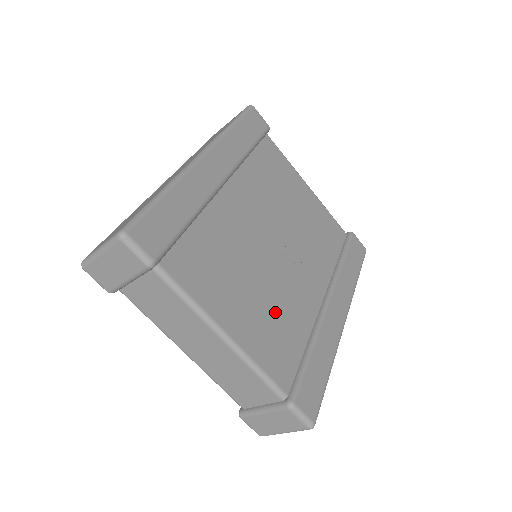
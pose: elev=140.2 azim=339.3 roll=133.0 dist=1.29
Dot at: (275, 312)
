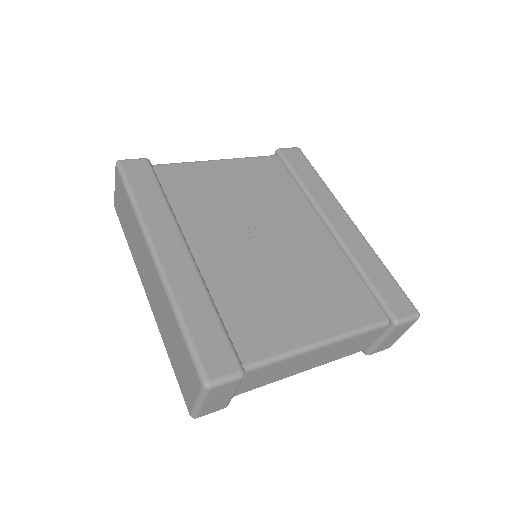
Dot at: (320, 282)
